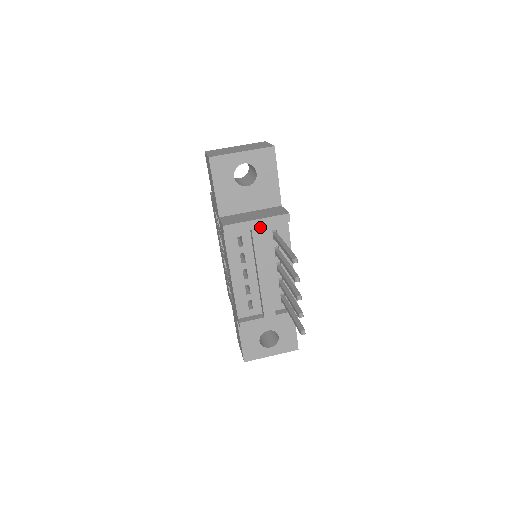
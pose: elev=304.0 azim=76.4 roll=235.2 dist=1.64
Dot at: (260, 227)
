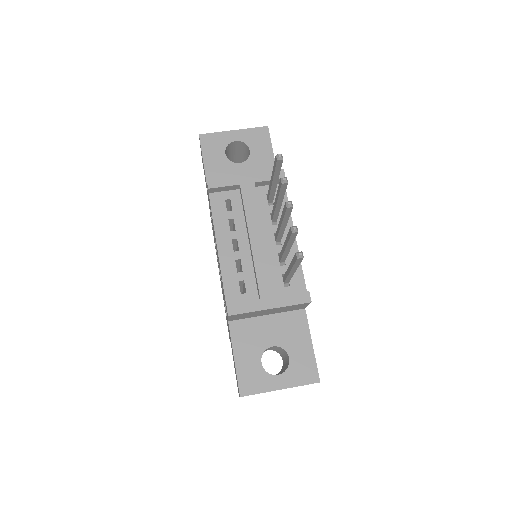
Dot at: (250, 183)
